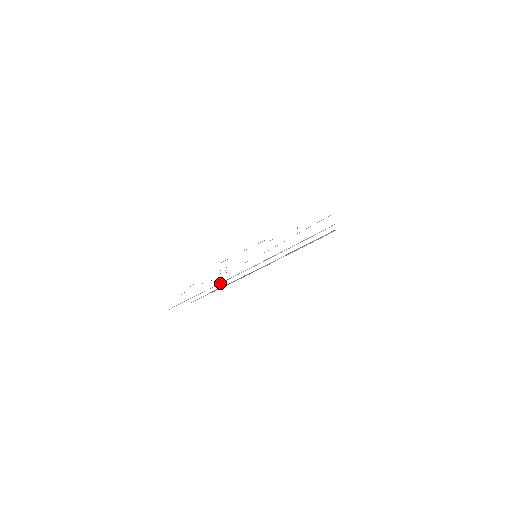
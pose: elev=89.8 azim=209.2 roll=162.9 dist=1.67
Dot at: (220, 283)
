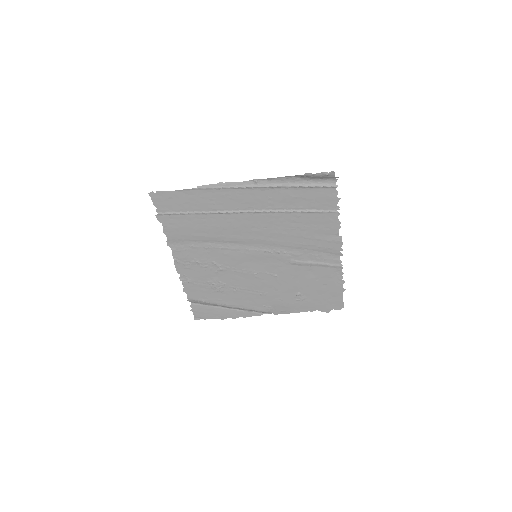
Dot at: (223, 212)
